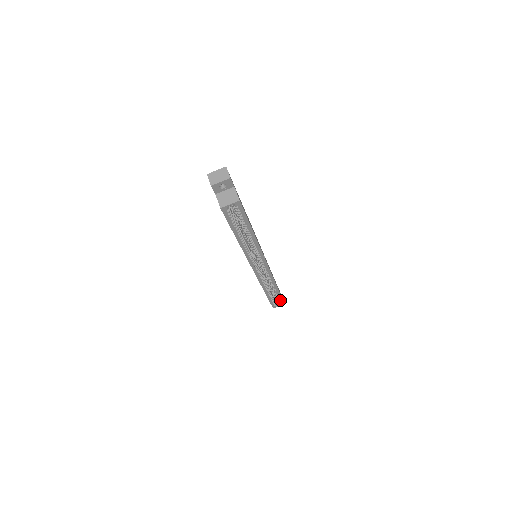
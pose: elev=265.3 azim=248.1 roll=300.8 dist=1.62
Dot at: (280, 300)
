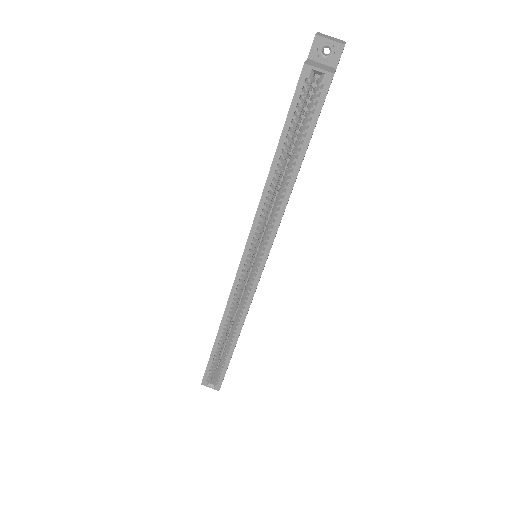
Dot at: (220, 376)
